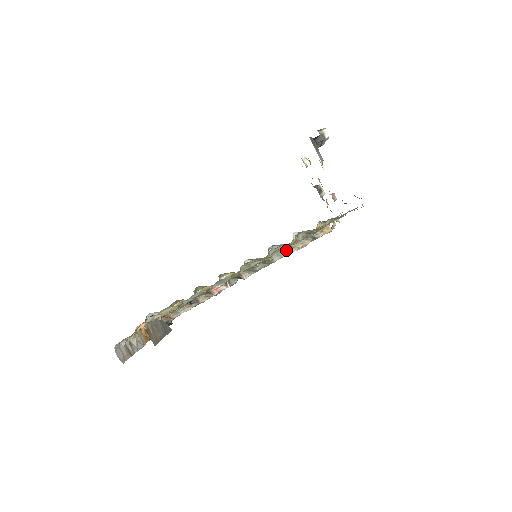
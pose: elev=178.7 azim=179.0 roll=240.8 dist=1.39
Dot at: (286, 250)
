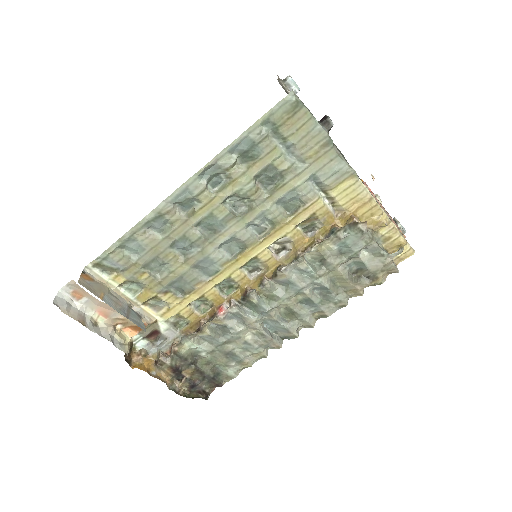
Dot at: (299, 254)
